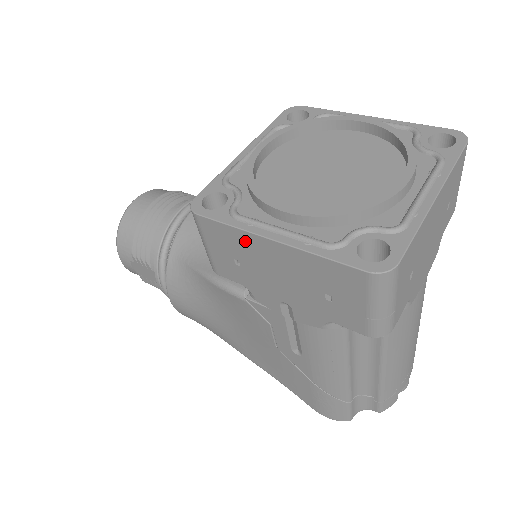
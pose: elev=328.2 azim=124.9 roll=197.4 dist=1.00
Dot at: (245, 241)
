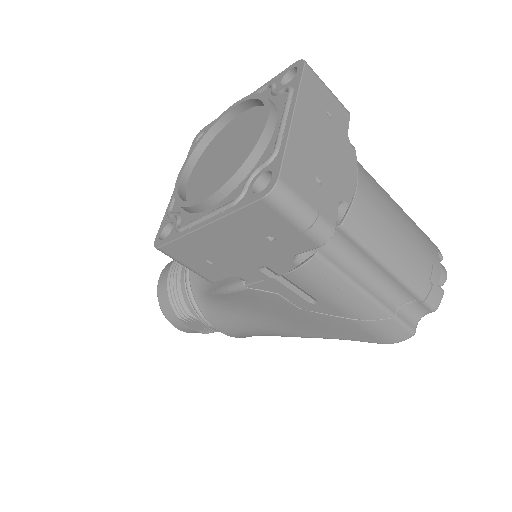
Dot at: (195, 242)
